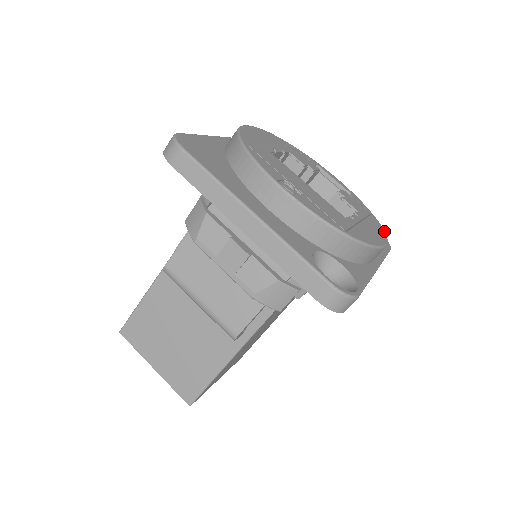
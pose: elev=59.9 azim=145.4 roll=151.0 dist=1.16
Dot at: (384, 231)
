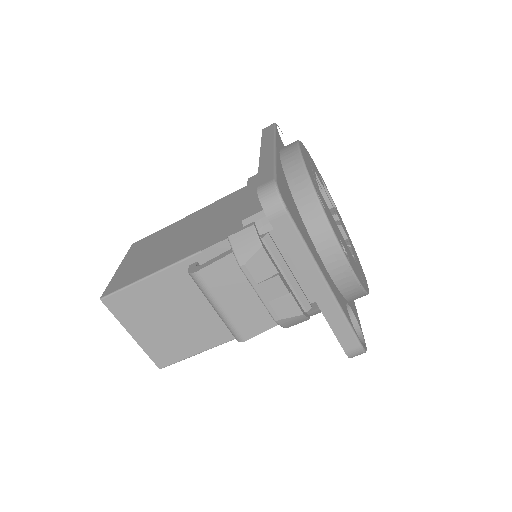
Dot at: occluded
